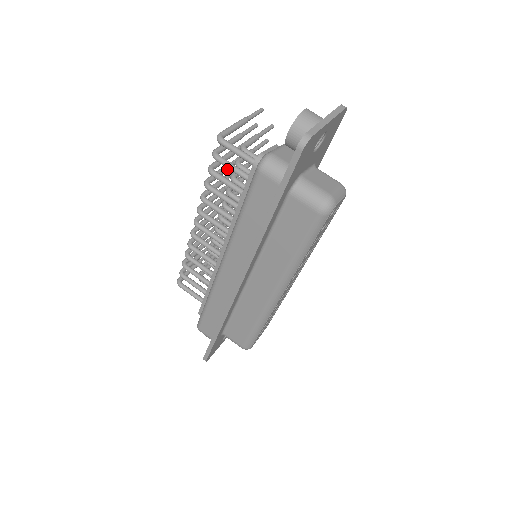
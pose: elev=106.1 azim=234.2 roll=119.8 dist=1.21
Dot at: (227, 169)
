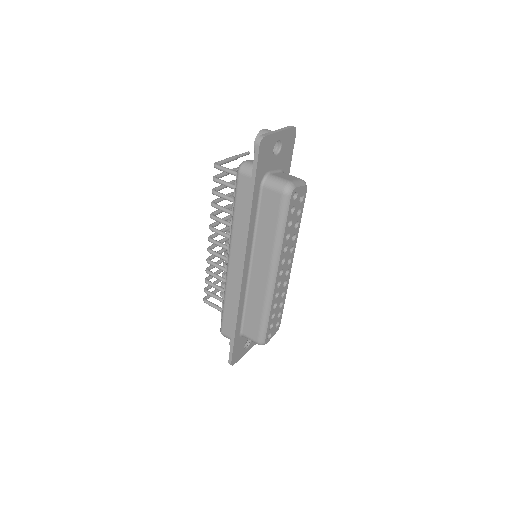
Dot at: occluded
